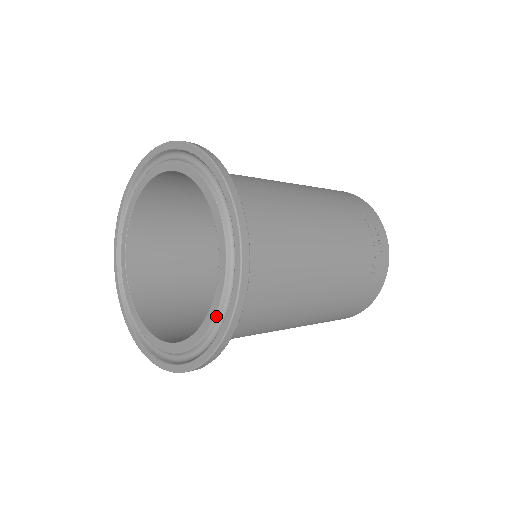
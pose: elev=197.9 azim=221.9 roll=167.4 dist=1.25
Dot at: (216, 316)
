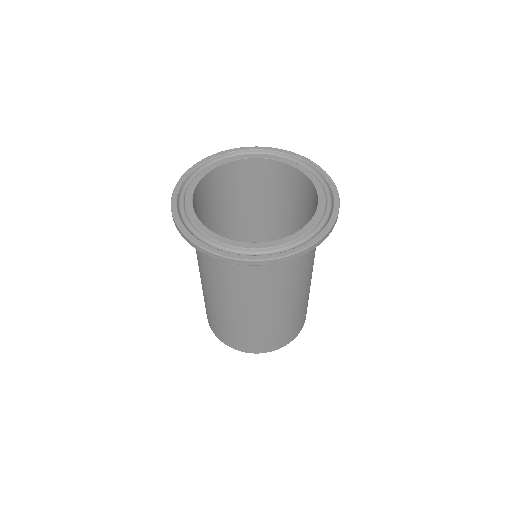
Dot at: (308, 232)
